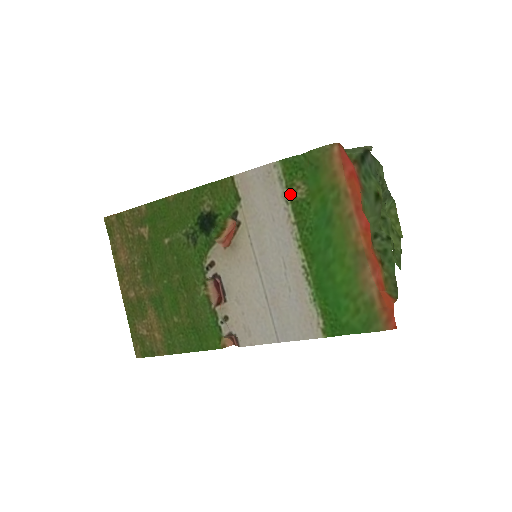
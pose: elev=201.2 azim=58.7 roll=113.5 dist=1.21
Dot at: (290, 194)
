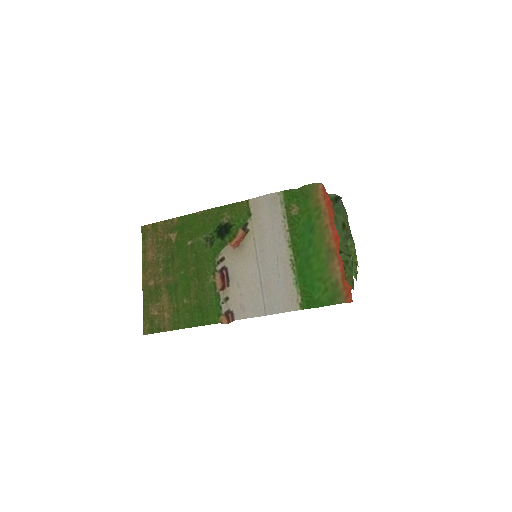
Dot at: (287, 212)
